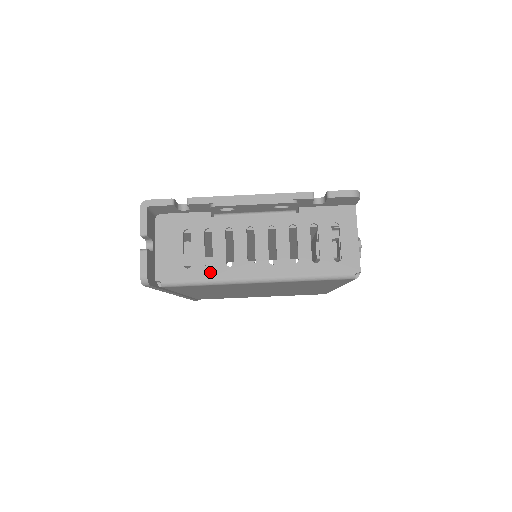
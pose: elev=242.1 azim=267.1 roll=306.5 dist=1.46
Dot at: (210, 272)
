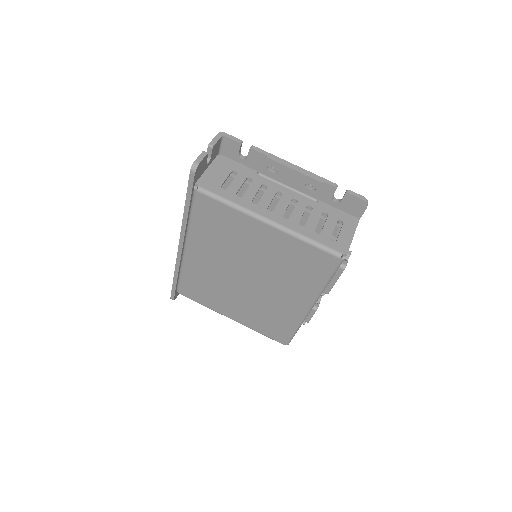
Dot at: (237, 199)
